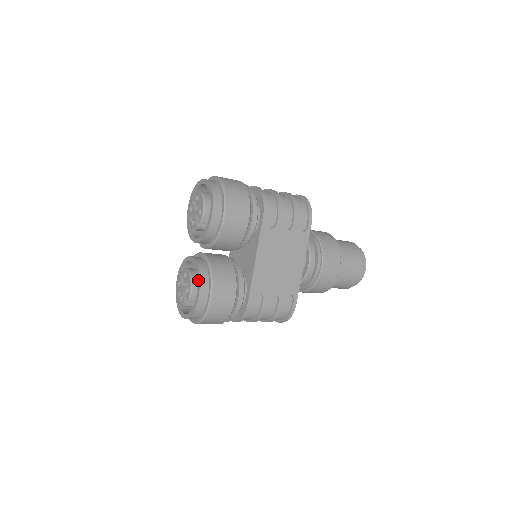
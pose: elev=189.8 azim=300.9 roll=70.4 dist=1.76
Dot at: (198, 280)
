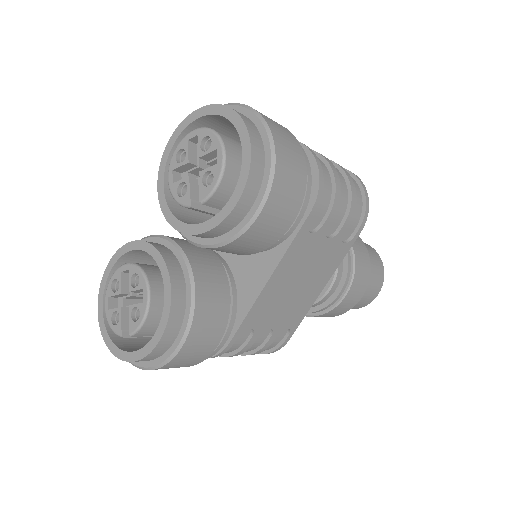
Dot at: (165, 309)
